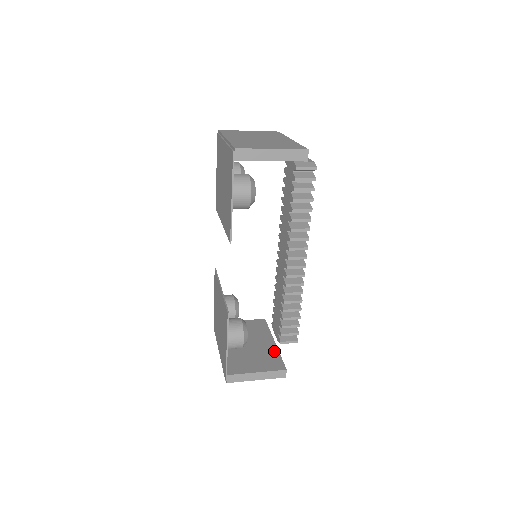
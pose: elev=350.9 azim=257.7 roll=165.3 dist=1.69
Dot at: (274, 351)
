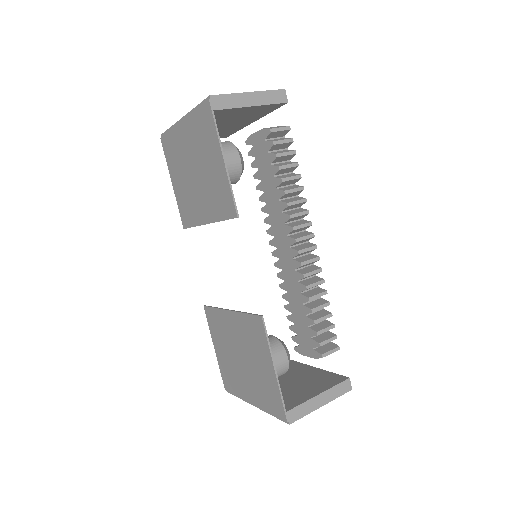
Dot at: (318, 372)
